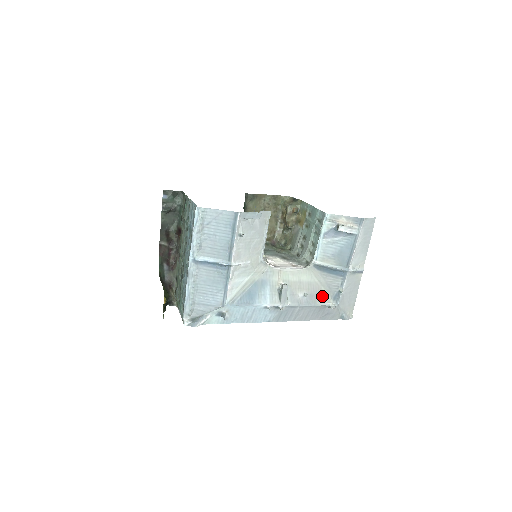
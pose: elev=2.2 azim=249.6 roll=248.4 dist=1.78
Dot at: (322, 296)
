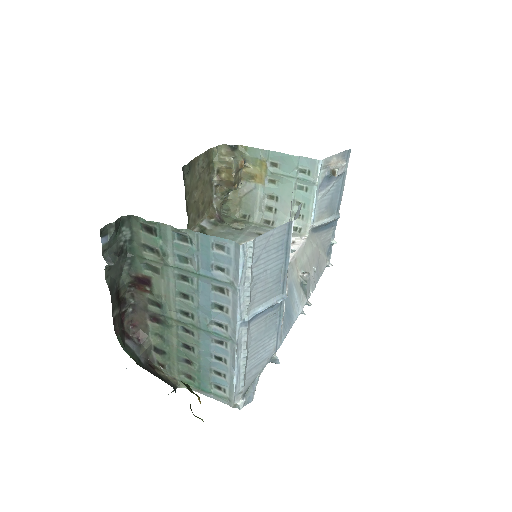
Dot at: (321, 260)
